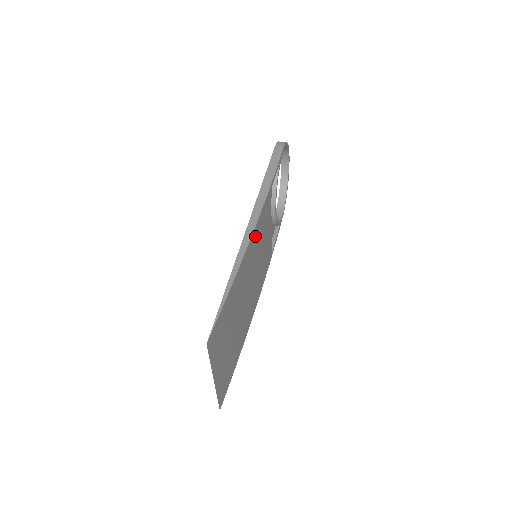
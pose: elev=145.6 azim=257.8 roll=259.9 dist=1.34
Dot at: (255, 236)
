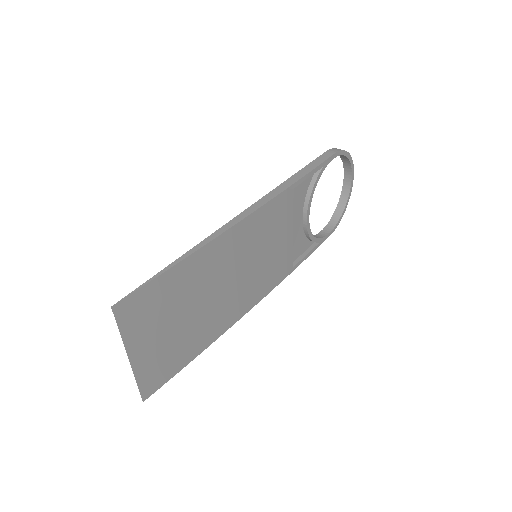
Dot at: (247, 227)
